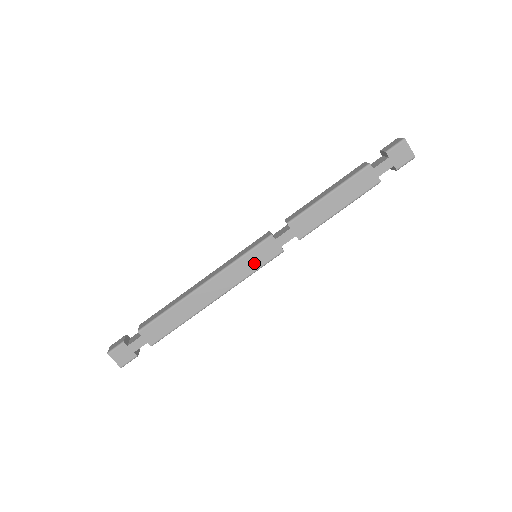
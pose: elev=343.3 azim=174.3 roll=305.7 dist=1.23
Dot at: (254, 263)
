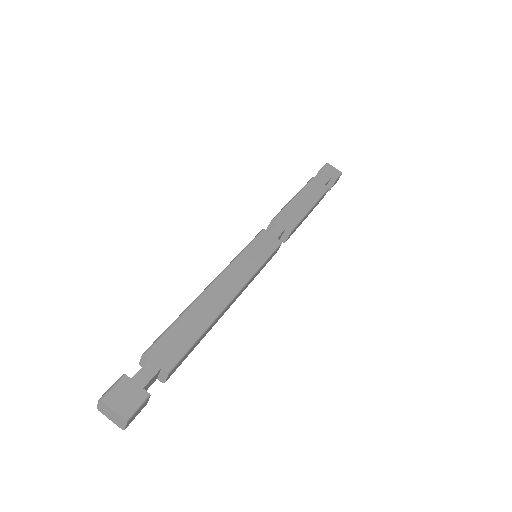
Dot at: (258, 255)
